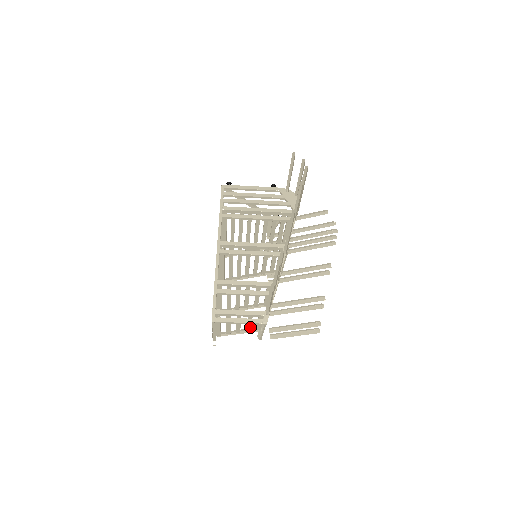
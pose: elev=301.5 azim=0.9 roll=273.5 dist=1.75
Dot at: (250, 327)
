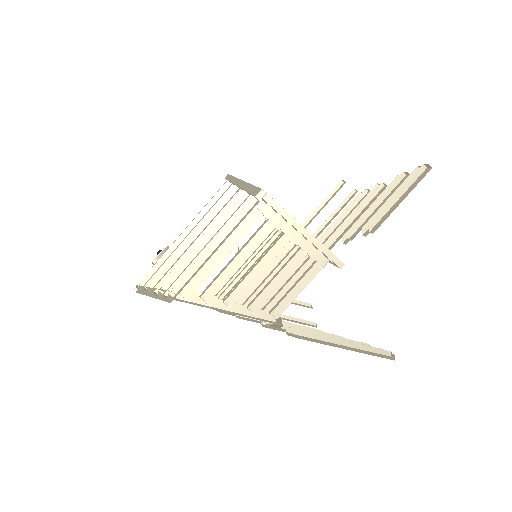
Dot at: (268, 295)
